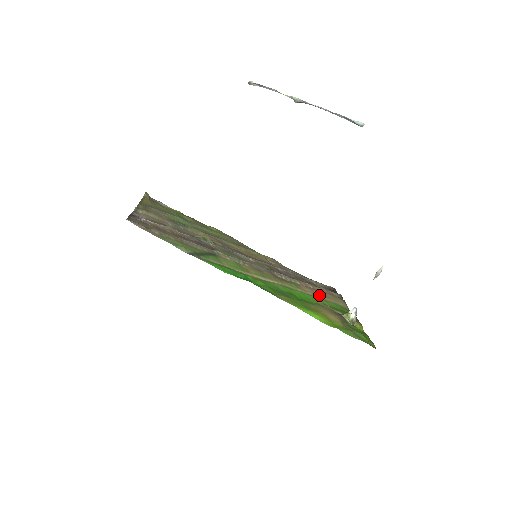
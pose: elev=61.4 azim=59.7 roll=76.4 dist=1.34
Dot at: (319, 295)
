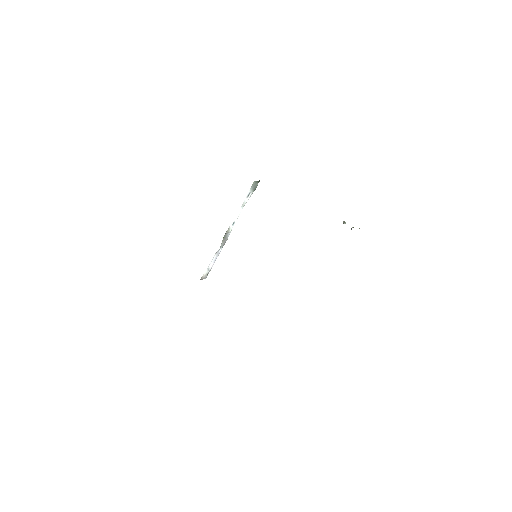
Dot at: occluded
